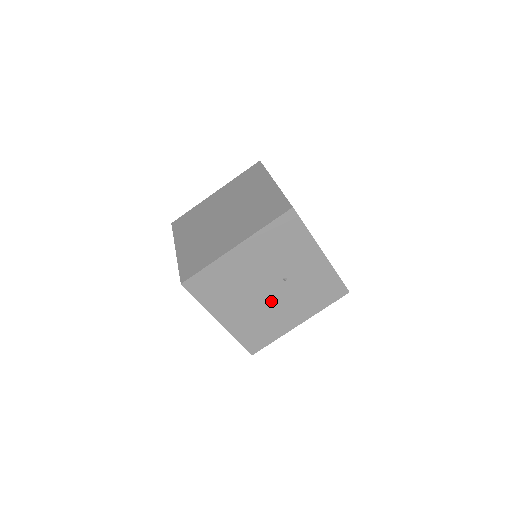
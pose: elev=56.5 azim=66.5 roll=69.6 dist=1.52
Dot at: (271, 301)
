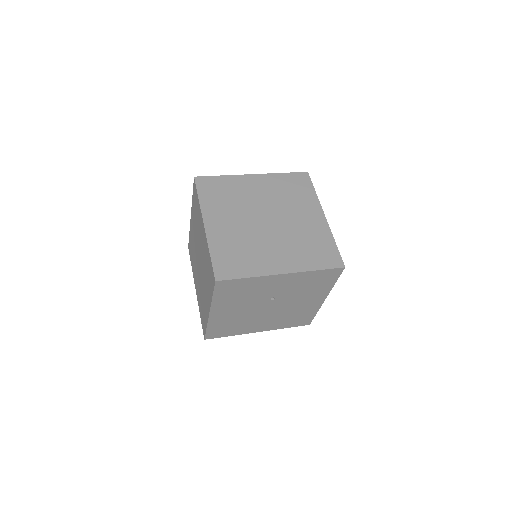
Dot at: (281, 308)
